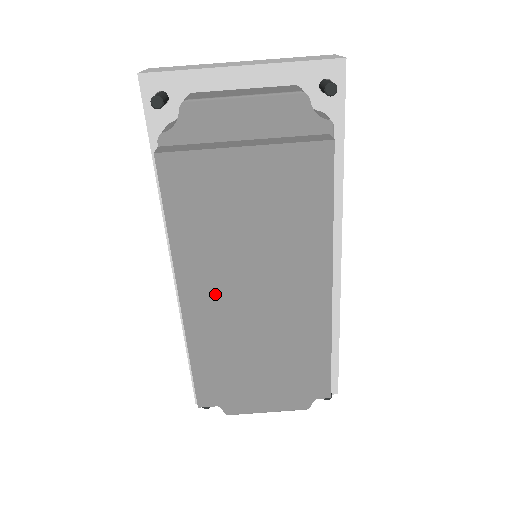
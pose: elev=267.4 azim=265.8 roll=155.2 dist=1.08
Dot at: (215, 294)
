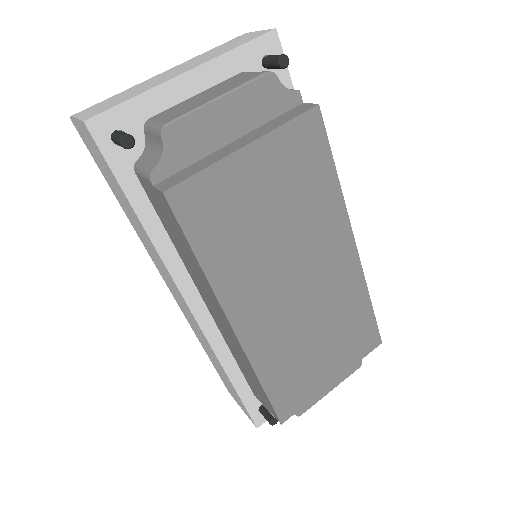
Dot at: (263, 305)
